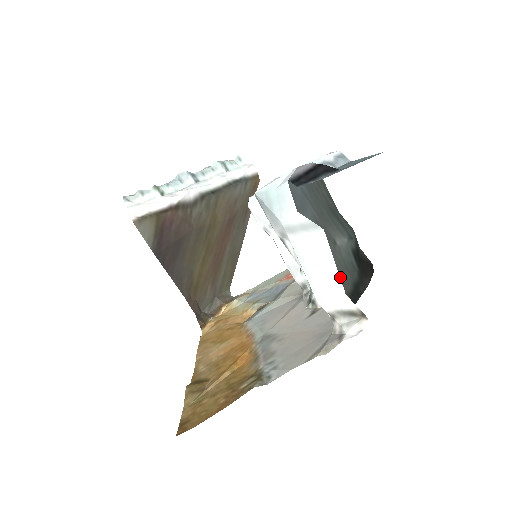
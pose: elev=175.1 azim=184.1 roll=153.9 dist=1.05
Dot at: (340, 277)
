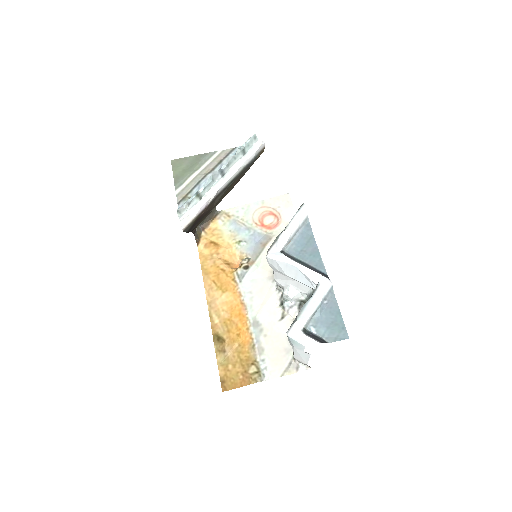
Dot at: occluded
